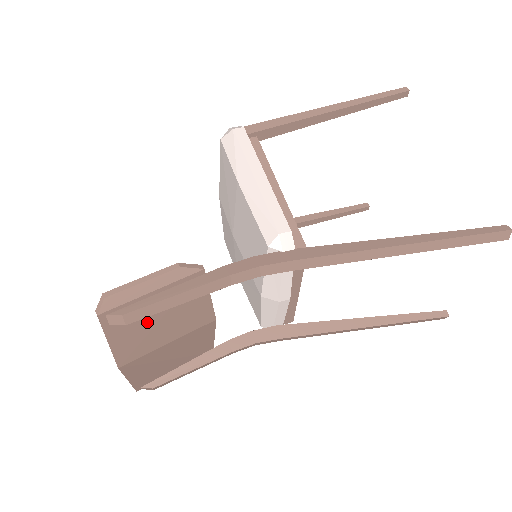
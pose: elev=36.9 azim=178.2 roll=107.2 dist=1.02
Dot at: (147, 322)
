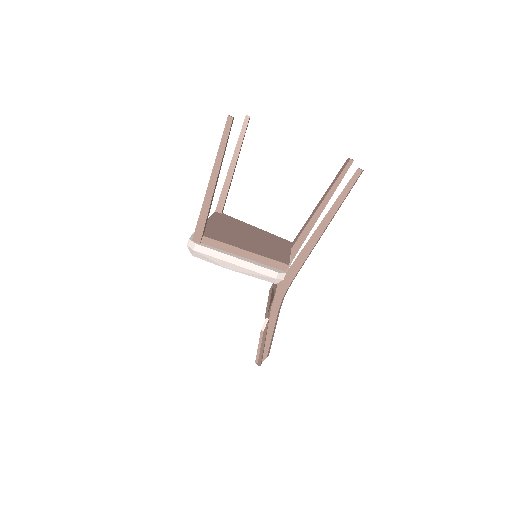
Dot at: occluded
